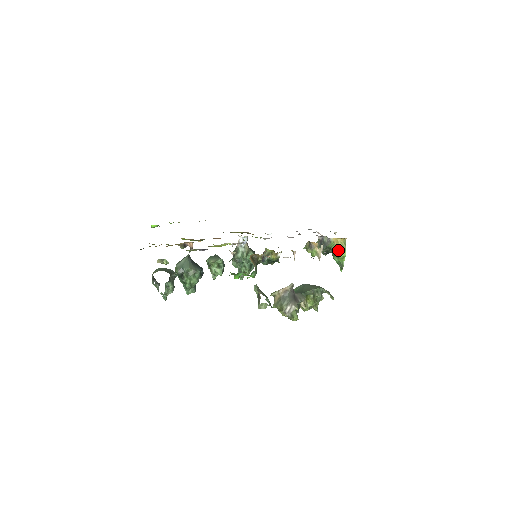
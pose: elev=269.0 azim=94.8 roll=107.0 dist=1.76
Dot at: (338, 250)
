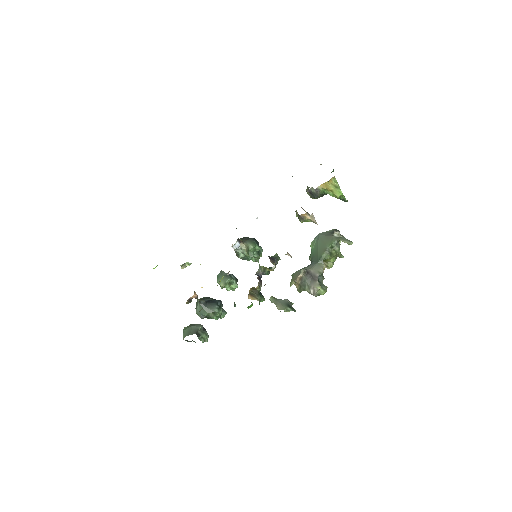
Dot at: (332, 193)
